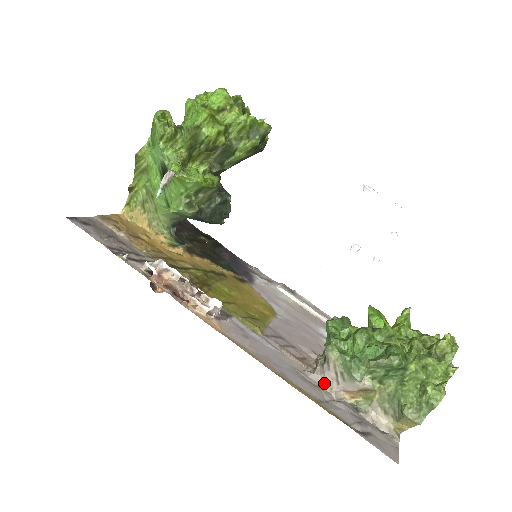
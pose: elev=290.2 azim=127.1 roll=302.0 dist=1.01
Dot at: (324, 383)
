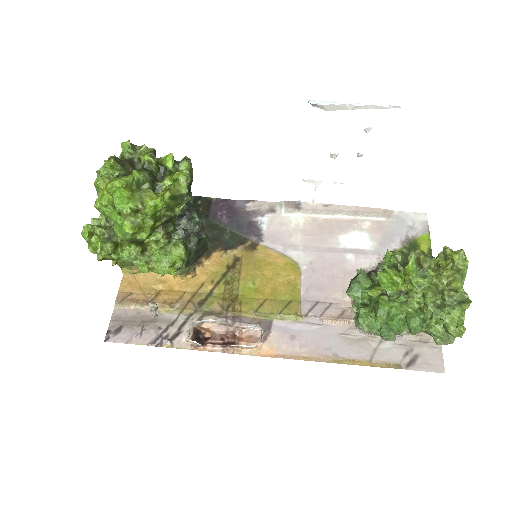
Dot at: (368, 334)
